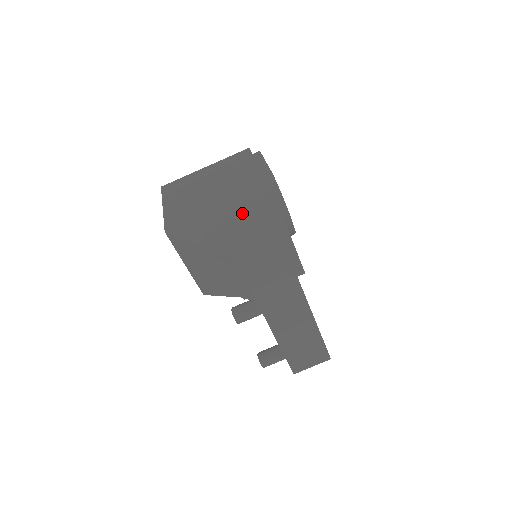
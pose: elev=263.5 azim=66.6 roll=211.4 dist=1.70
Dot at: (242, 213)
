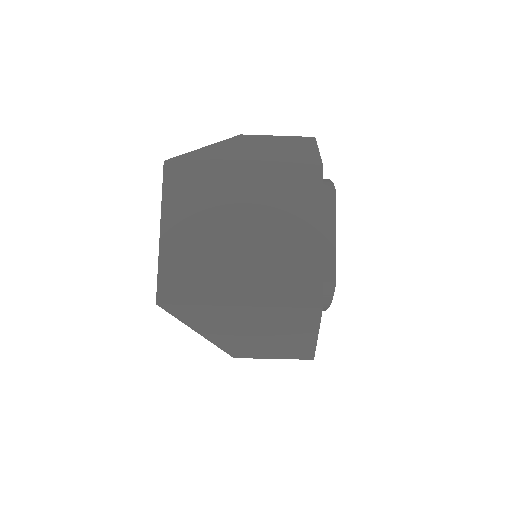
Dot at: (271, 322)
